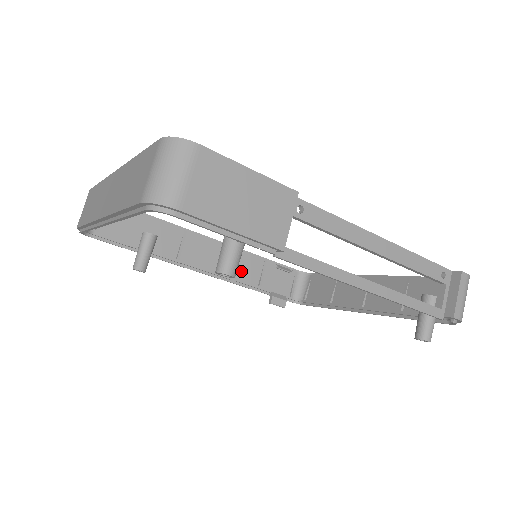
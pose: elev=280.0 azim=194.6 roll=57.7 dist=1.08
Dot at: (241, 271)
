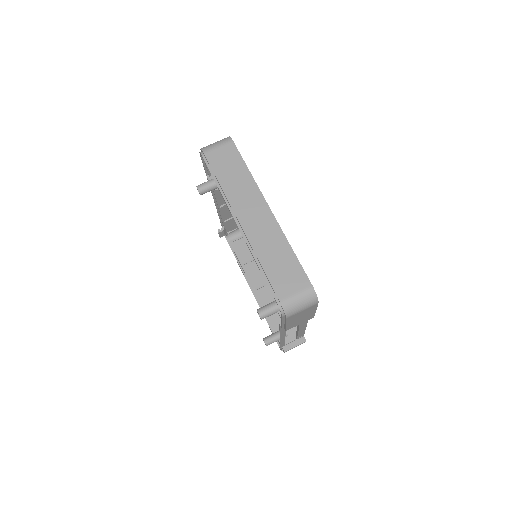
Dot at: (228, 211)
